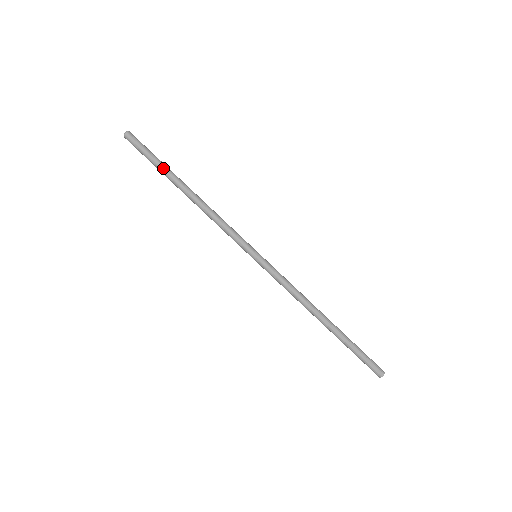
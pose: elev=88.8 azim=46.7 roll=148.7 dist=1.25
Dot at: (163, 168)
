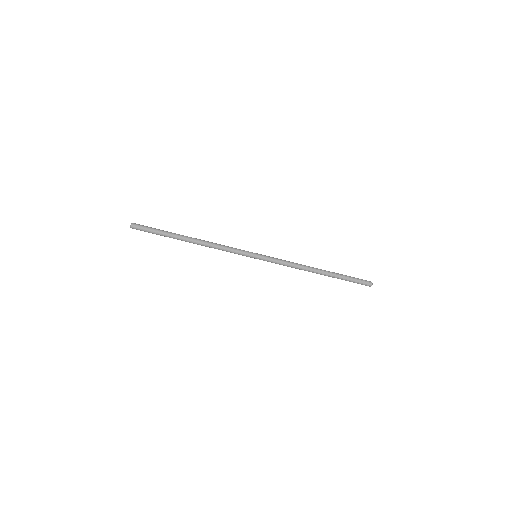
Dot at: (168, 233)
